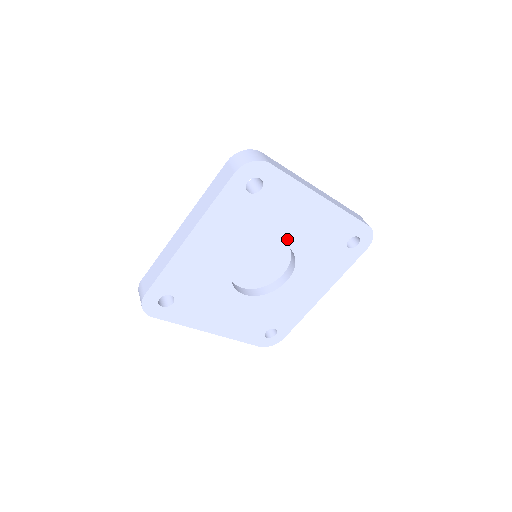
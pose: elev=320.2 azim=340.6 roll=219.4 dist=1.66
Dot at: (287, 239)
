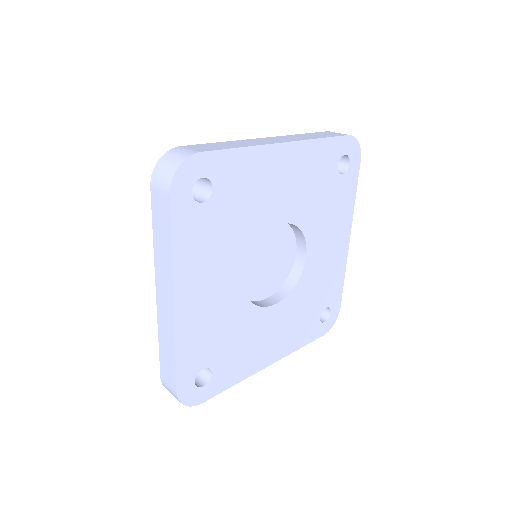
Dot at: (277, 216)
